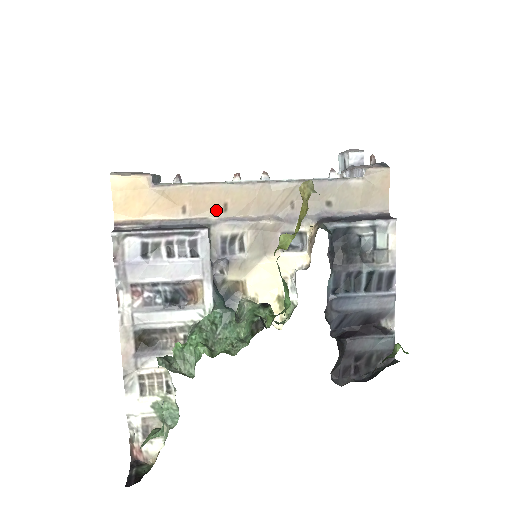
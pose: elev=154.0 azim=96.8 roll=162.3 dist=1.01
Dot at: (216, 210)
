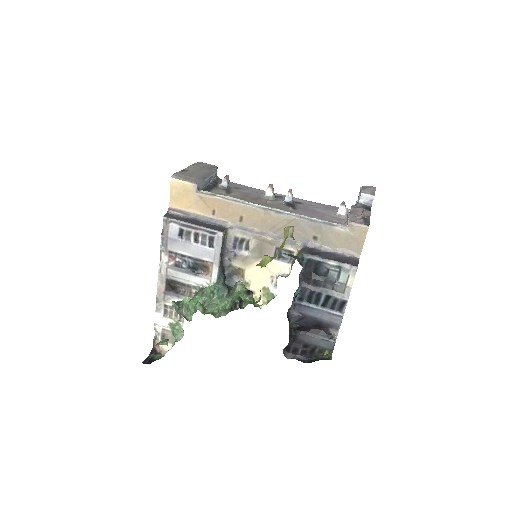
Dot at: (235, 219)
